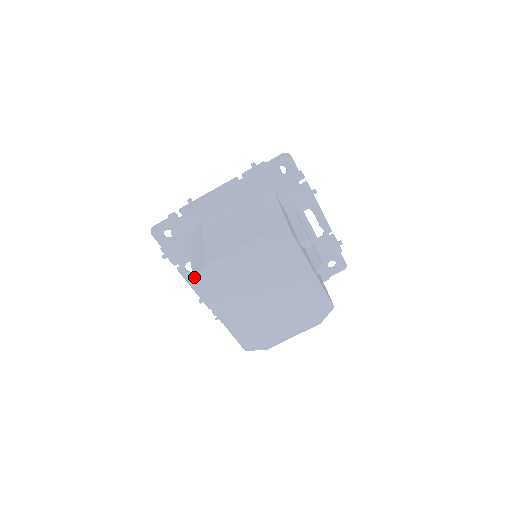
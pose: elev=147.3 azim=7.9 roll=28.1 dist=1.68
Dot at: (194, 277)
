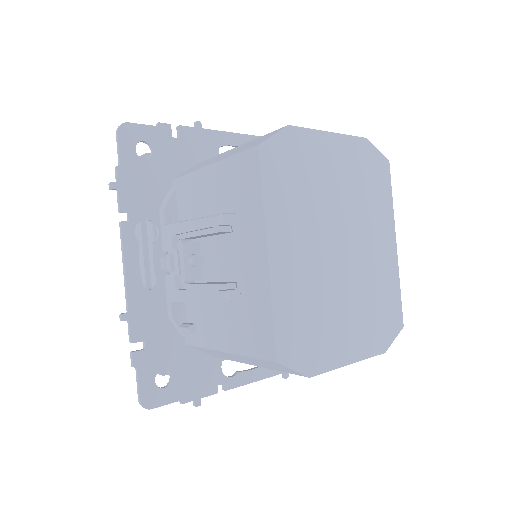
Dot at: (256, 143)
